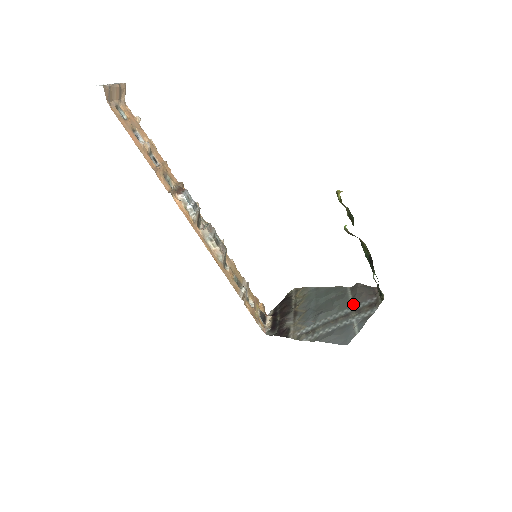
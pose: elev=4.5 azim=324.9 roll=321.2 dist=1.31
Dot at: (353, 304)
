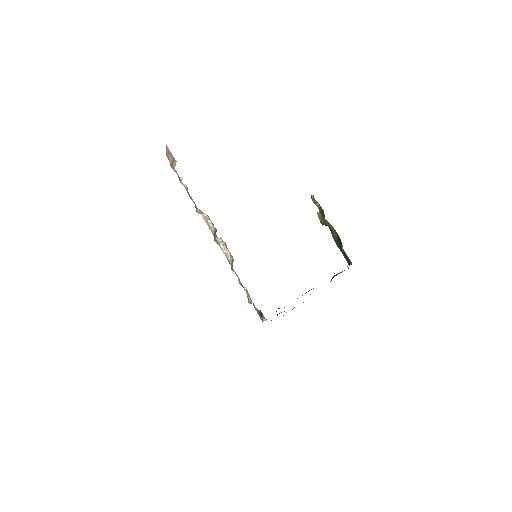
Dot at: occluded
